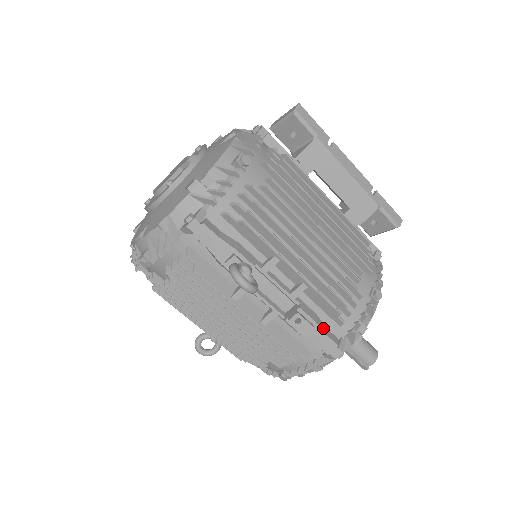
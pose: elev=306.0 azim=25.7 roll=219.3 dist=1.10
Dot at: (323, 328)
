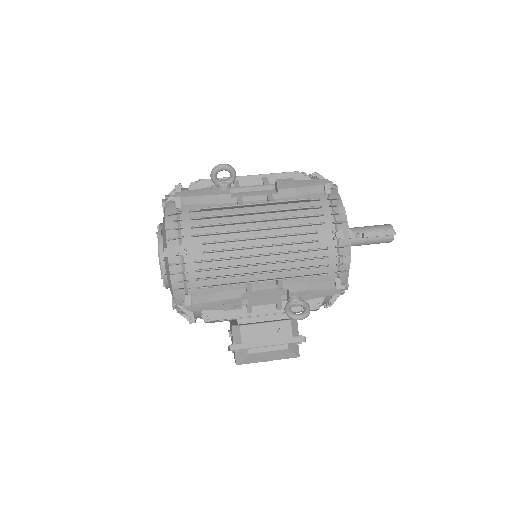
Dot at: (302, 182)
